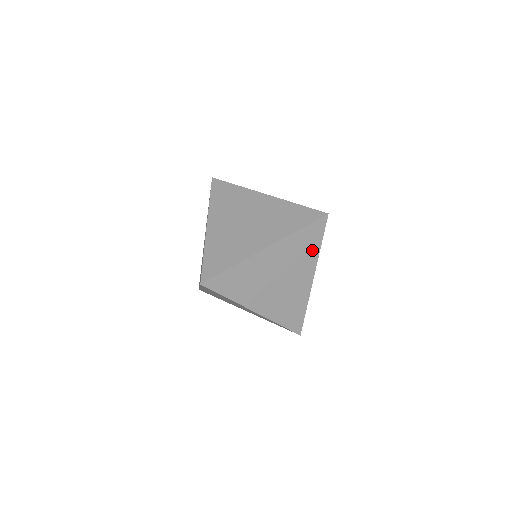
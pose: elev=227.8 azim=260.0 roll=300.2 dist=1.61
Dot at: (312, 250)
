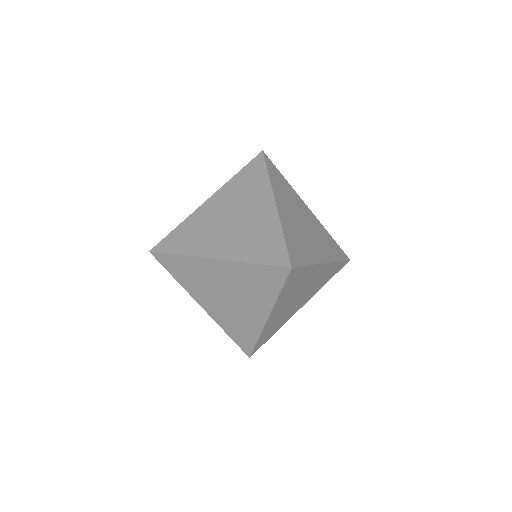
Dot at: (332, 253)
